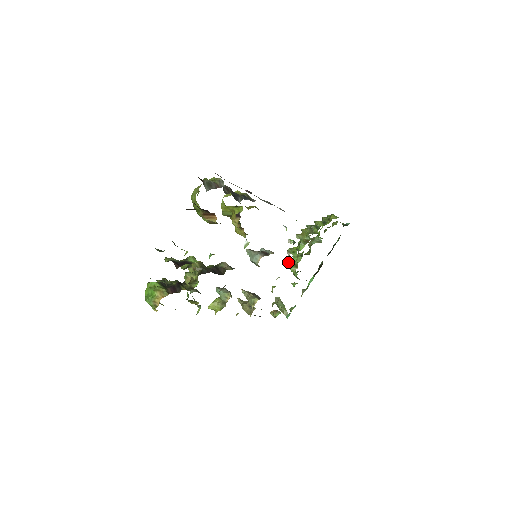
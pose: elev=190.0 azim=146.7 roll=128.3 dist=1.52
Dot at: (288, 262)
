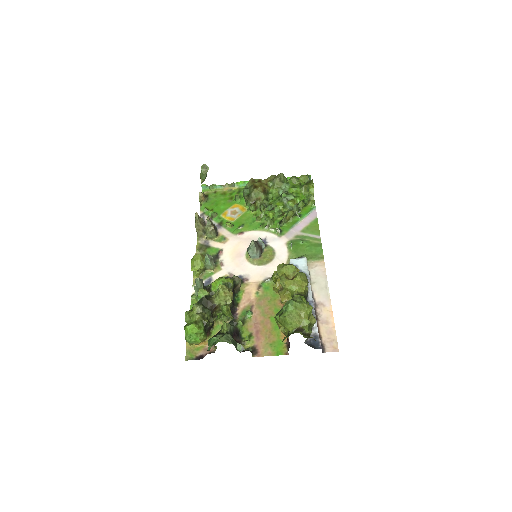
Dot at: (258, 219)
